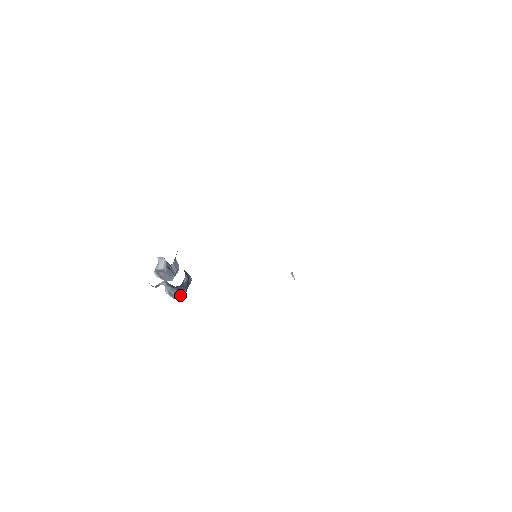
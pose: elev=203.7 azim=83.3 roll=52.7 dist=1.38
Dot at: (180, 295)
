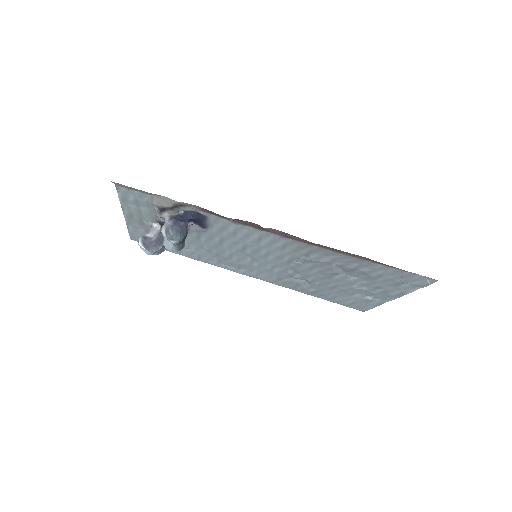
Dot at: (177, 236)
